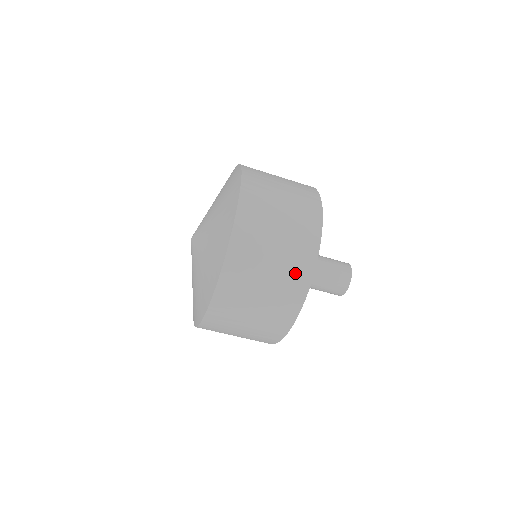
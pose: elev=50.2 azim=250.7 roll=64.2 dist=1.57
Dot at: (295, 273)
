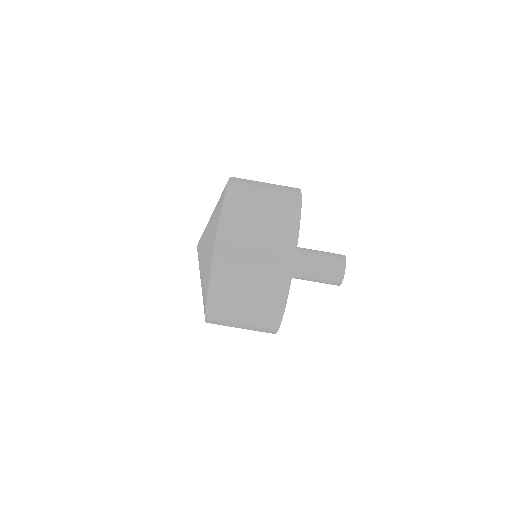
Dot at: (275, 273)
